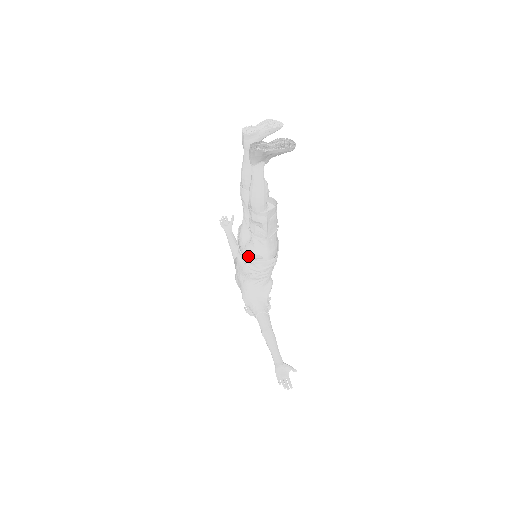
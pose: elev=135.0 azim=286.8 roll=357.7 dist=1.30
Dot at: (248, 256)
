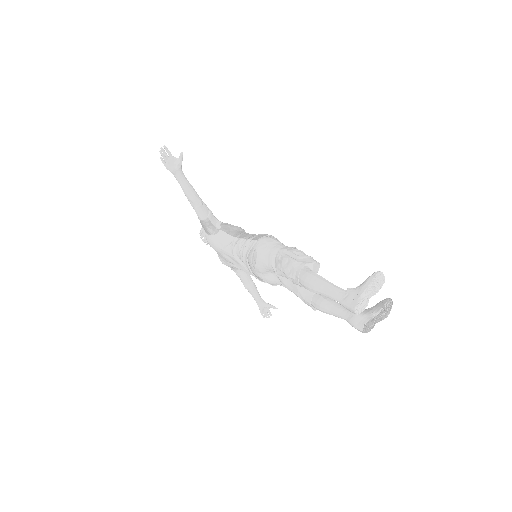
Dot at: (265, 281)
